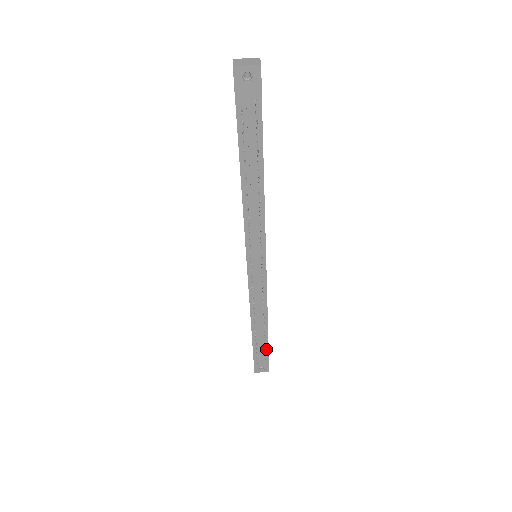
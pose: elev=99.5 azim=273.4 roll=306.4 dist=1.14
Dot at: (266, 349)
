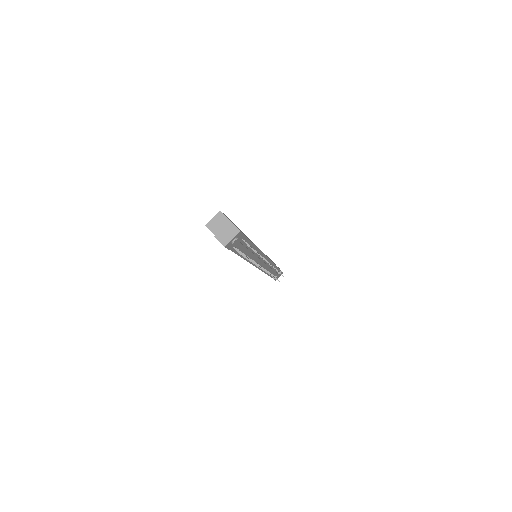
Dot at: (278, 270)
